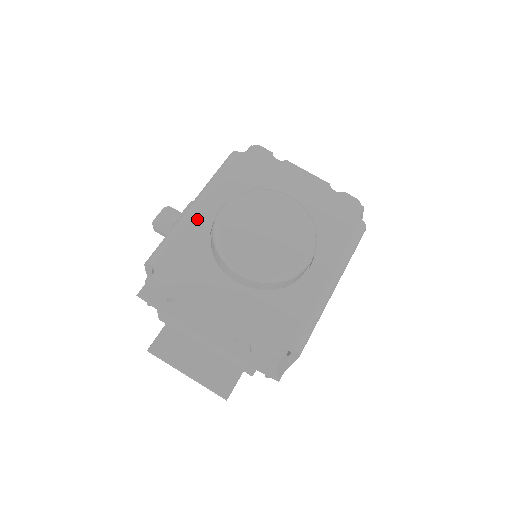
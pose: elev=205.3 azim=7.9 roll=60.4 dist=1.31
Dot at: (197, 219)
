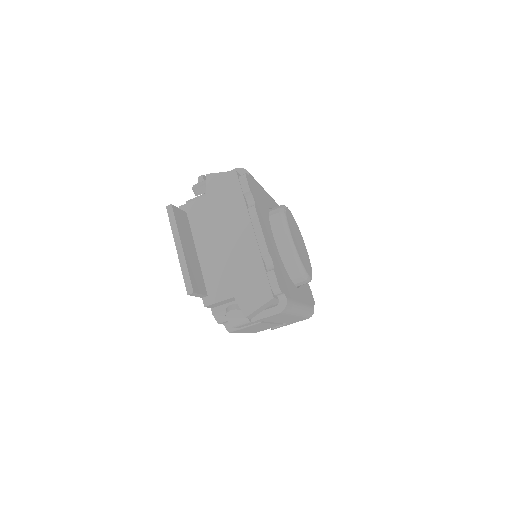
Dot at: (267, 195)
